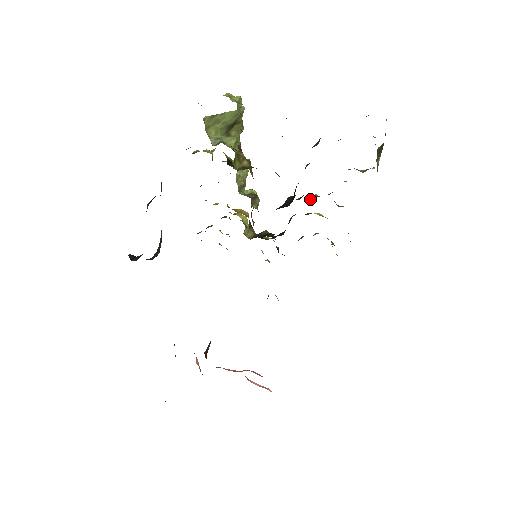
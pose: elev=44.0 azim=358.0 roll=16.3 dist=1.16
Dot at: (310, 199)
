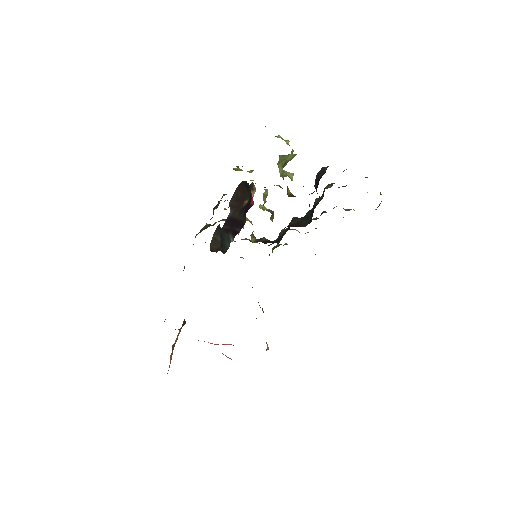
Dot at: occluded
